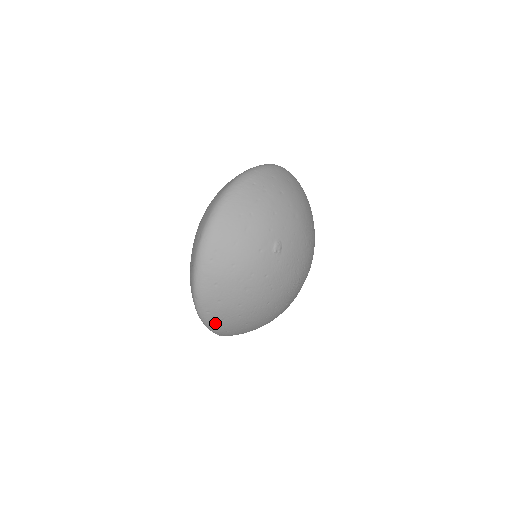
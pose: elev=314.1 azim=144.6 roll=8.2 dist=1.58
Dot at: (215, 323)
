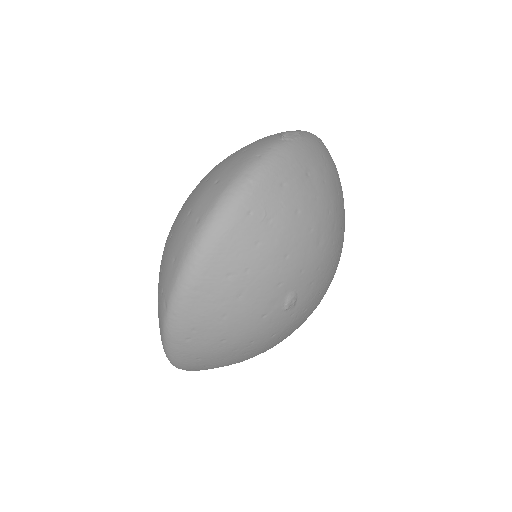
Dot at: occluded
